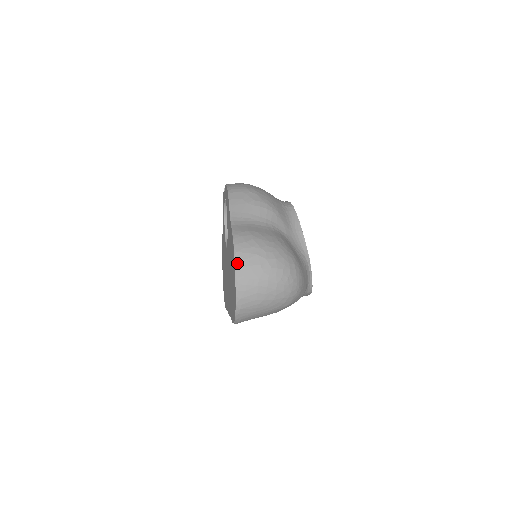
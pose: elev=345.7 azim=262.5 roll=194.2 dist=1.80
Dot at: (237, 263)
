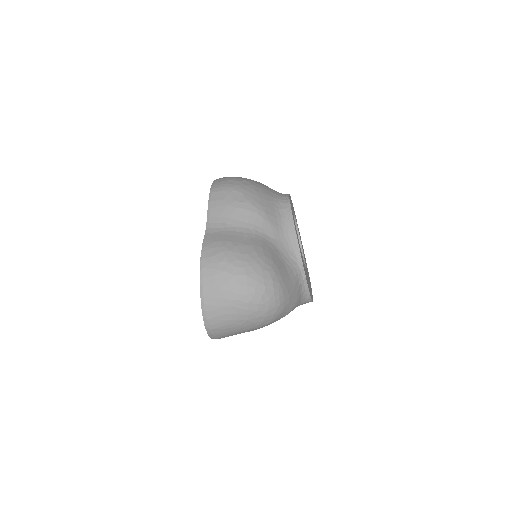
Dot at: (202, 281)
